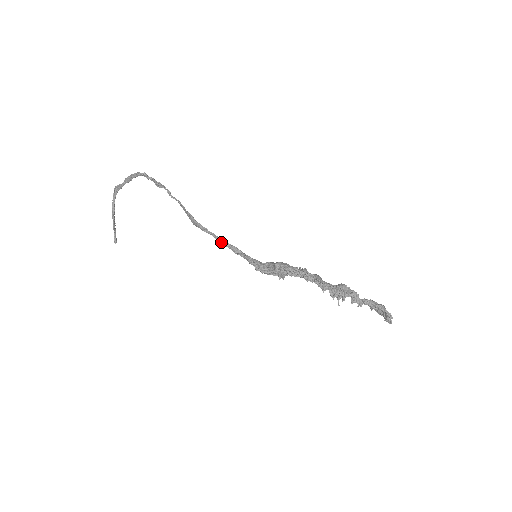
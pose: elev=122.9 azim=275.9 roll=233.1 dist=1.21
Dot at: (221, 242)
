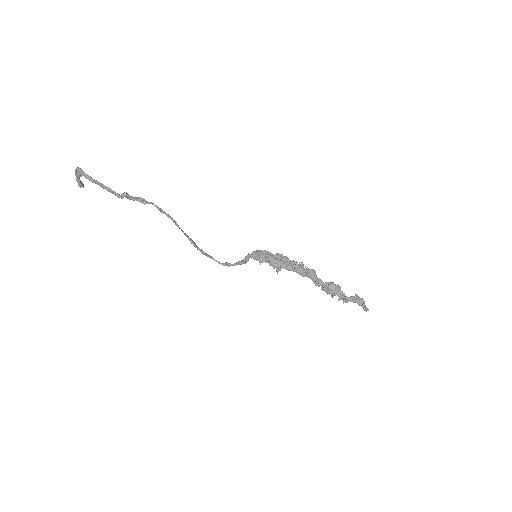
Dot at: occluded
